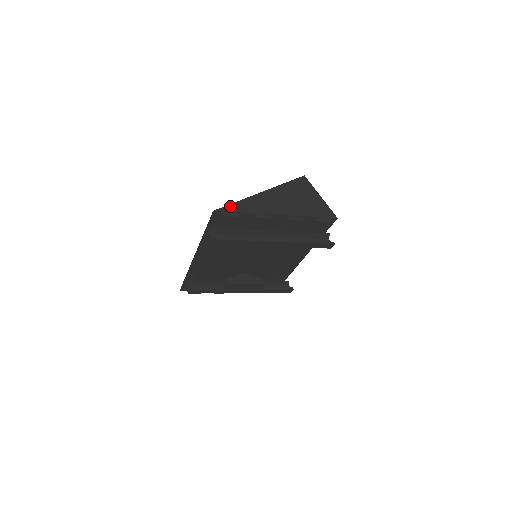
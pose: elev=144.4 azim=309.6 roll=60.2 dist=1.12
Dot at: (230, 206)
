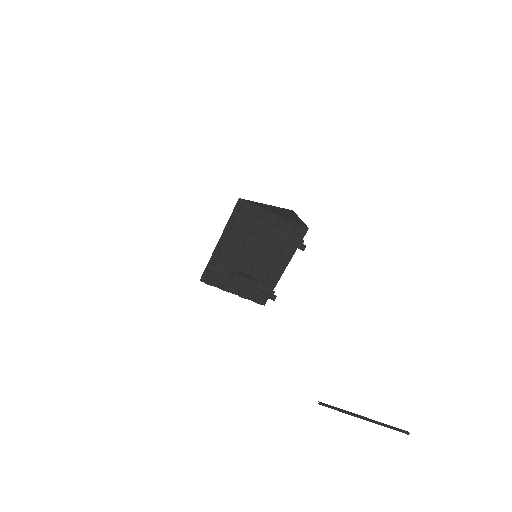
Dot at: (248, 201)
